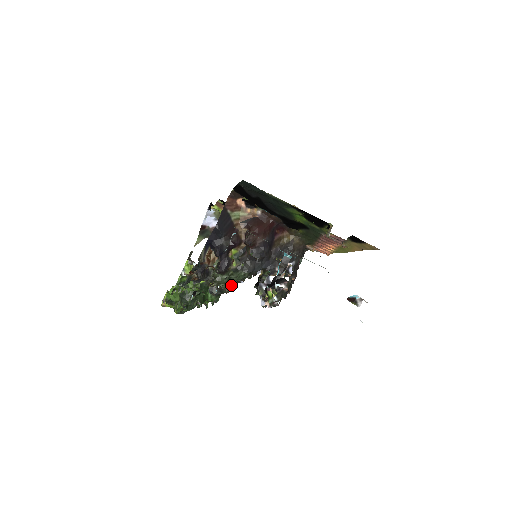
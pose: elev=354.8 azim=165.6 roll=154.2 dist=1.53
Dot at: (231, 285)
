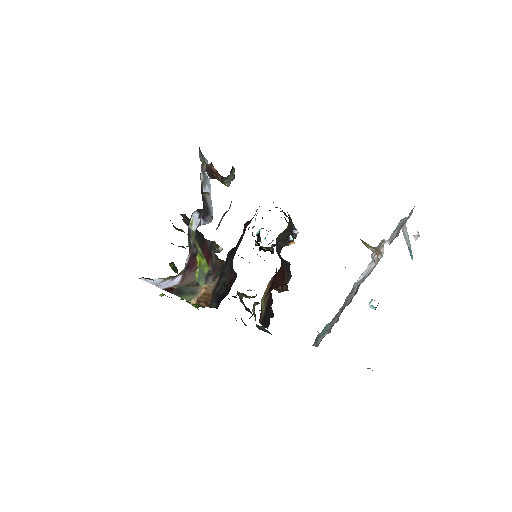
Dot at: occluded
